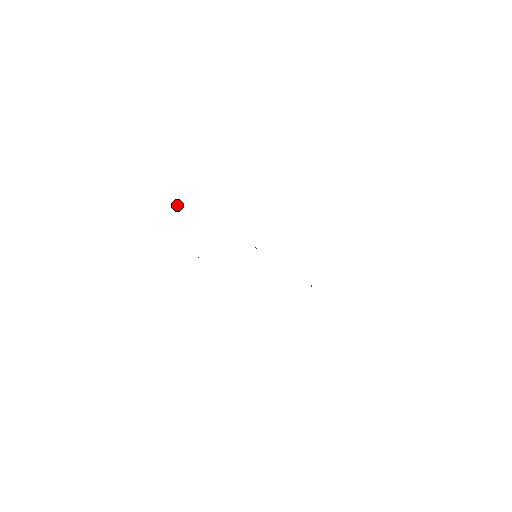
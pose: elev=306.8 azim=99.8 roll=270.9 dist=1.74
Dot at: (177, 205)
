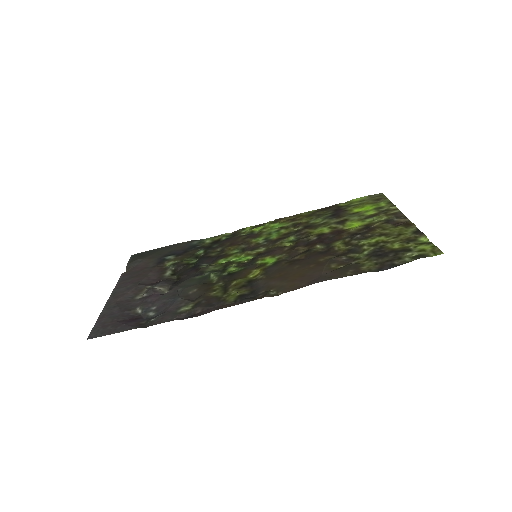
Dot at: (146, 327)
